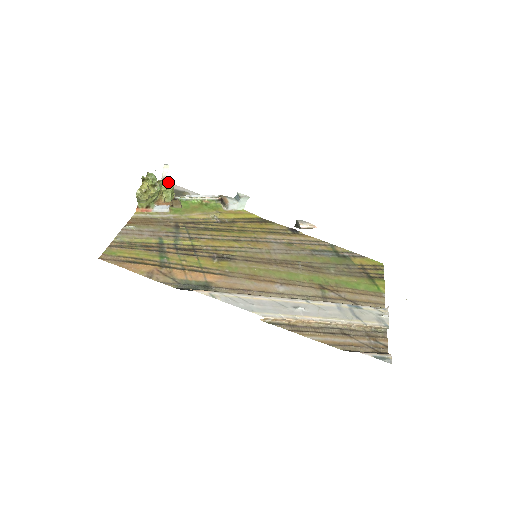
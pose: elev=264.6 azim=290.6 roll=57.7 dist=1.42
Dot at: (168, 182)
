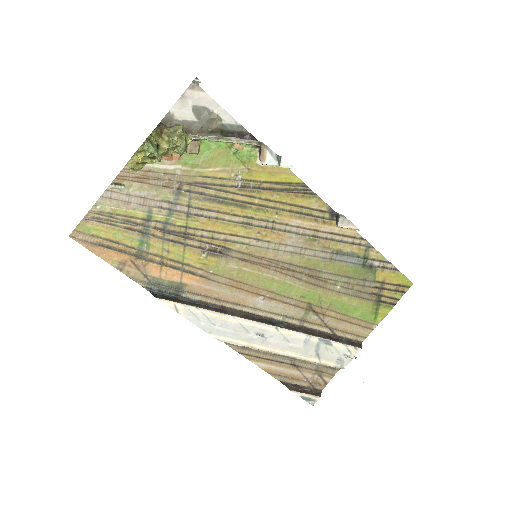
Dot at: (177, 144)
